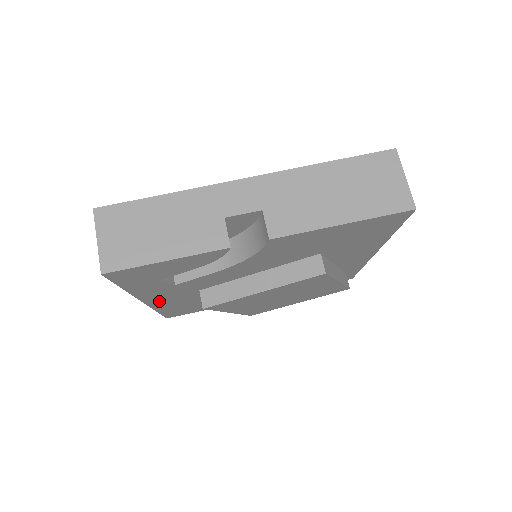
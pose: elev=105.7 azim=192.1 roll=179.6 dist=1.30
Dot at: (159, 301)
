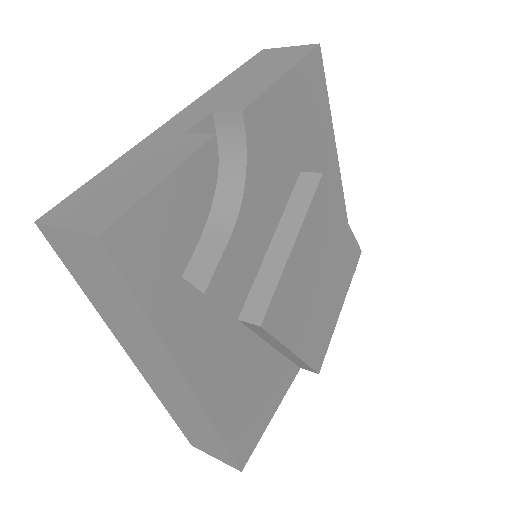
Dot at: (207, 380)
